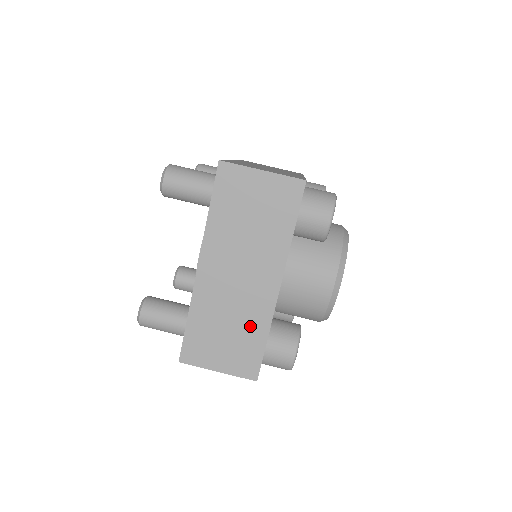
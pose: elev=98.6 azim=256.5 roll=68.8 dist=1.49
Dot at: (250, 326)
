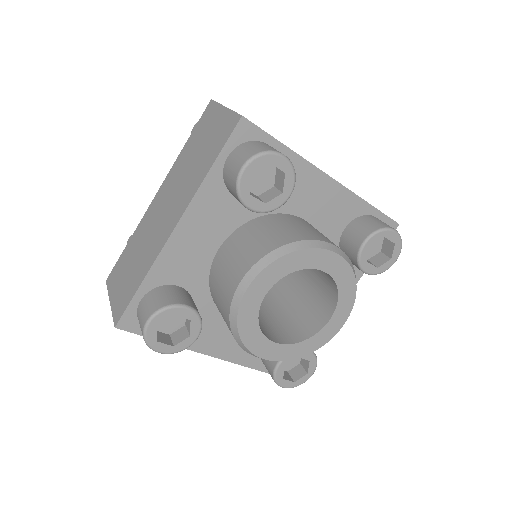
Dot at: occluded
